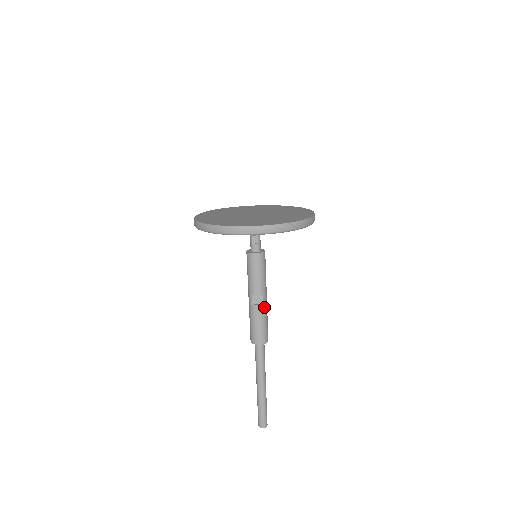
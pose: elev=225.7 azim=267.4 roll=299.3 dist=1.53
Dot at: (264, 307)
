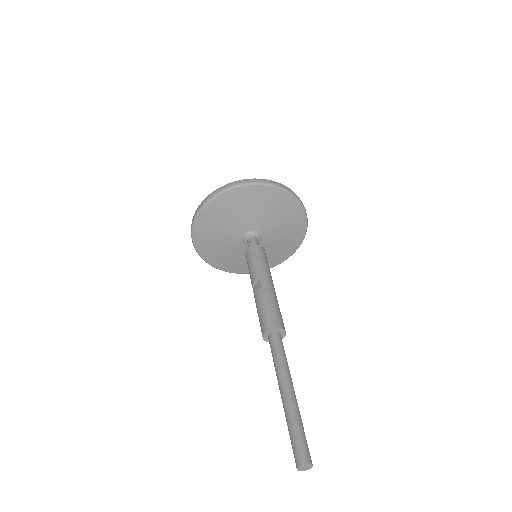
Dot at: (263, 291)
